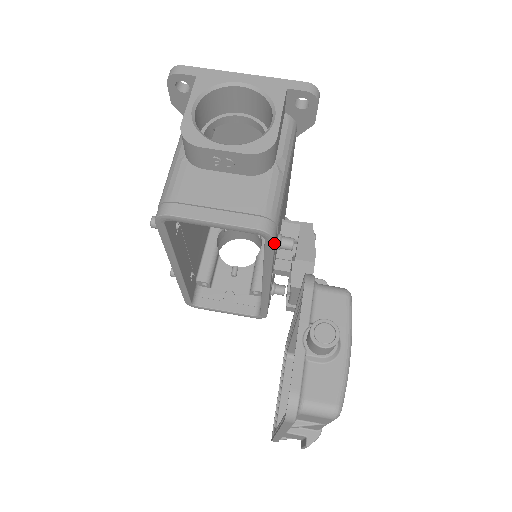
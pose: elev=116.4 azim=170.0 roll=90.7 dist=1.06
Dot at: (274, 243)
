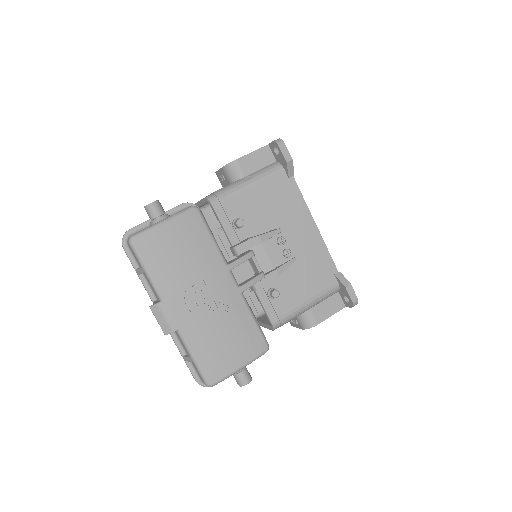
Dot at: (213, 208)
